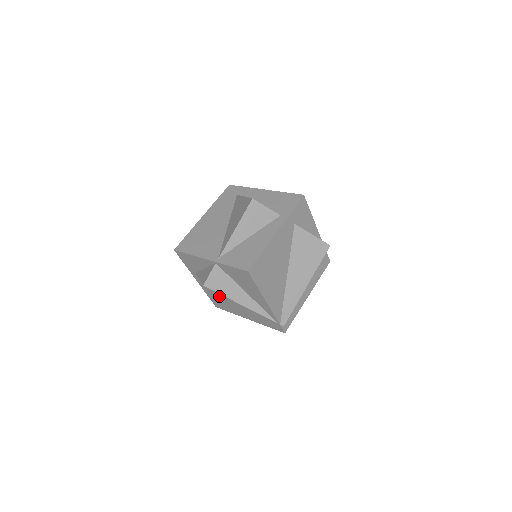
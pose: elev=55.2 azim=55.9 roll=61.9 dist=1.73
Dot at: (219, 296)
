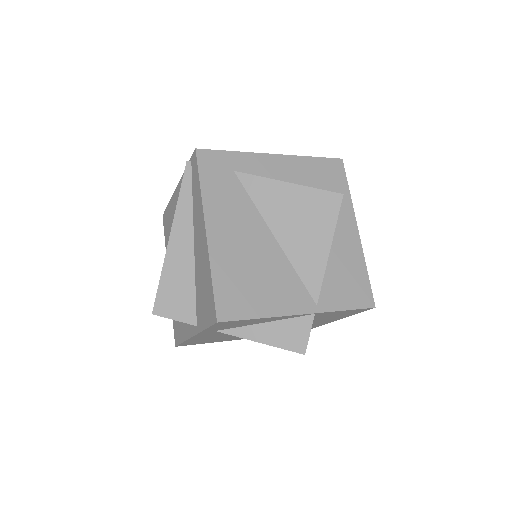
Dot at: (220, 337)
